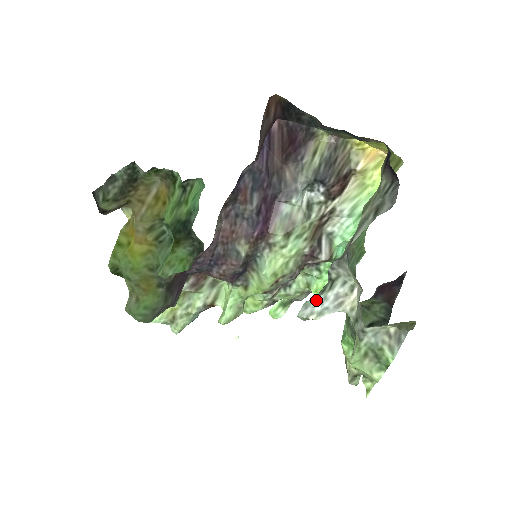
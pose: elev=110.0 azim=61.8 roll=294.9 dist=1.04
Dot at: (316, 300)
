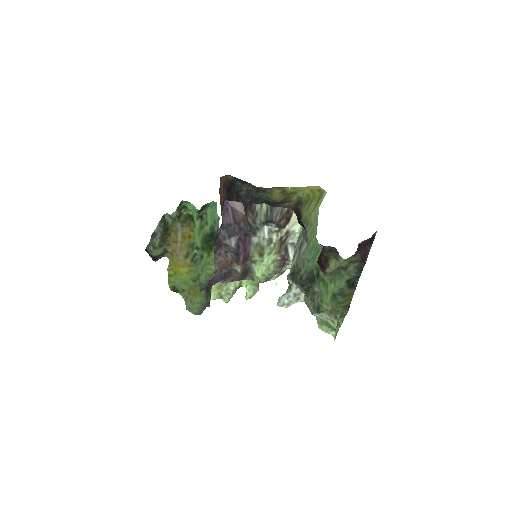
Dot at: (284, 297)
